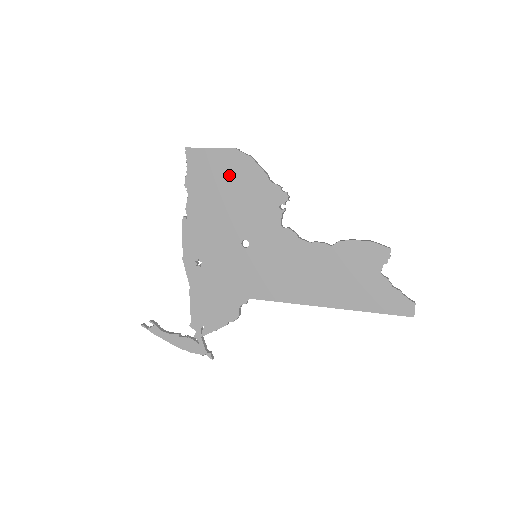
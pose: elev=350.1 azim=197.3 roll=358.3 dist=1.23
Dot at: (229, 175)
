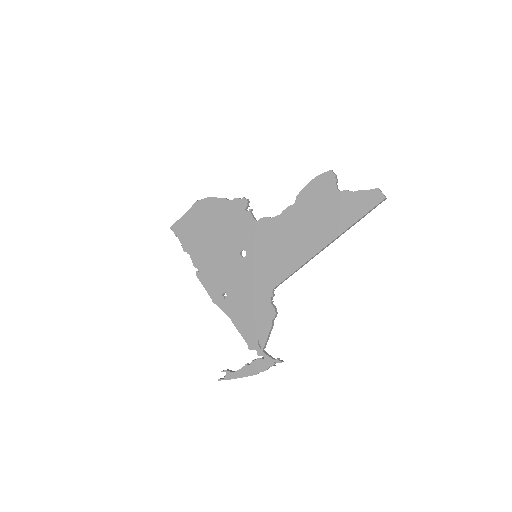
Dot at: (204, 220)
